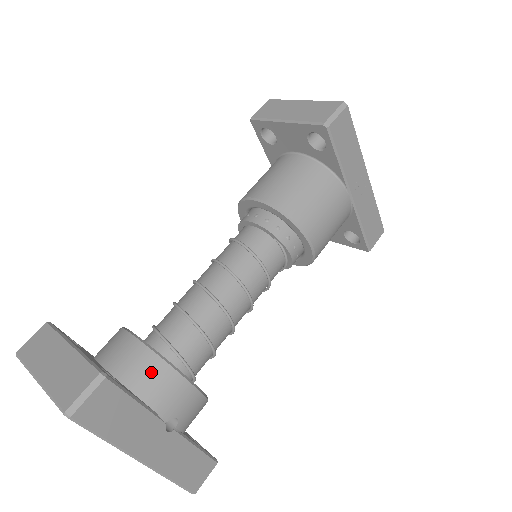
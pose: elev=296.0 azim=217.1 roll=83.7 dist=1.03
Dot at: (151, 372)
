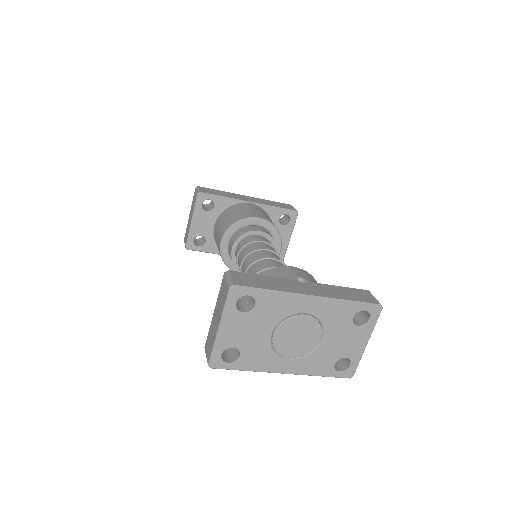
Dot at: occluded
